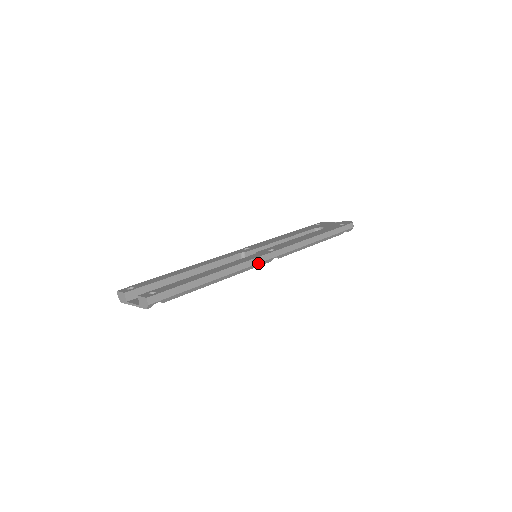
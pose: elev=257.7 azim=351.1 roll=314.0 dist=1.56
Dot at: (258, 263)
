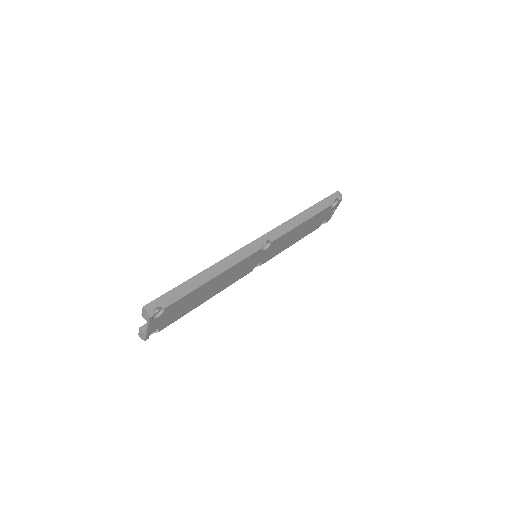
Dot at: (248, 250)
